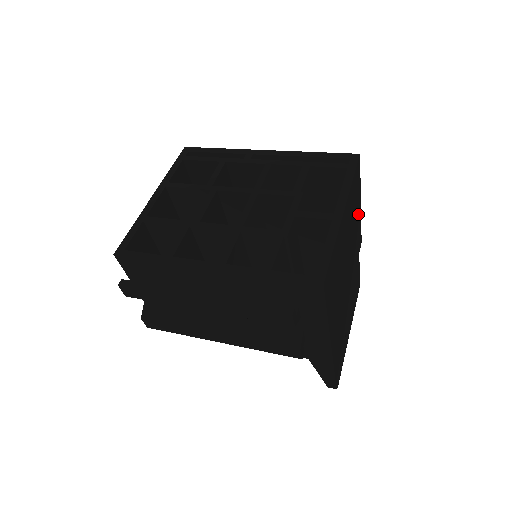
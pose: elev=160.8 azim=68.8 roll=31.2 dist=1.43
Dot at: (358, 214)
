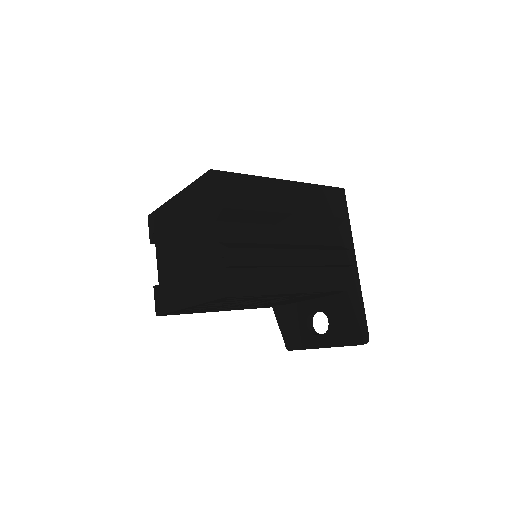
Dot at: occluded
